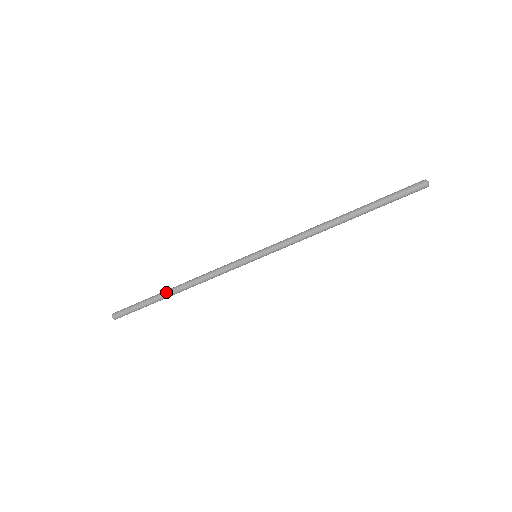
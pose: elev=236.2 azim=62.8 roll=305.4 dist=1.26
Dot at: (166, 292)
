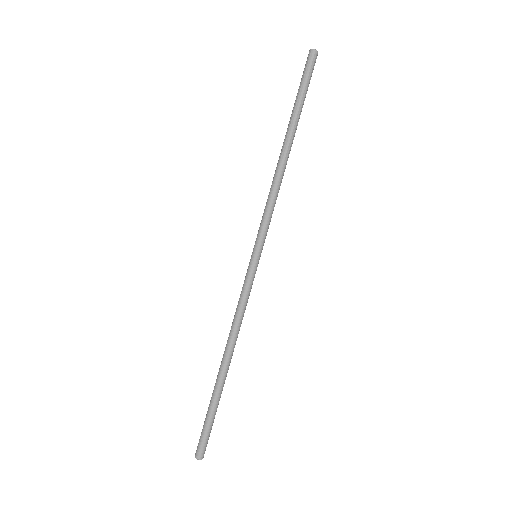
Dot at: (218, 377)
